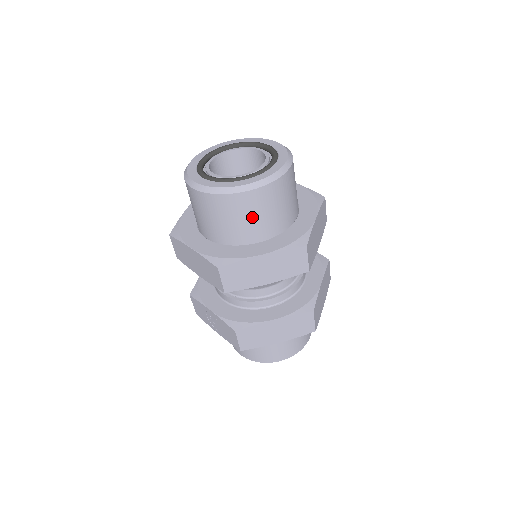
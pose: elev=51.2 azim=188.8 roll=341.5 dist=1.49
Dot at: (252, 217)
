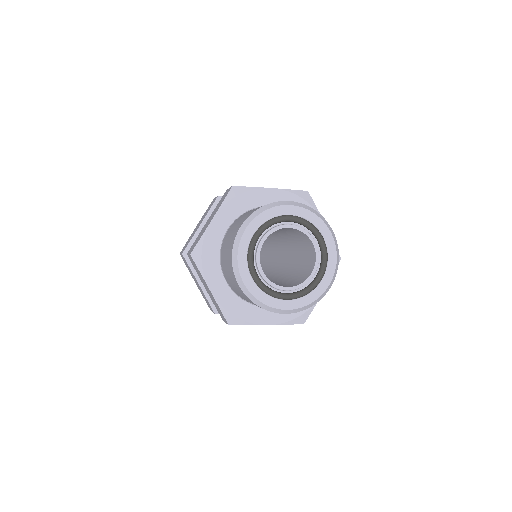
Dot at: occluded
